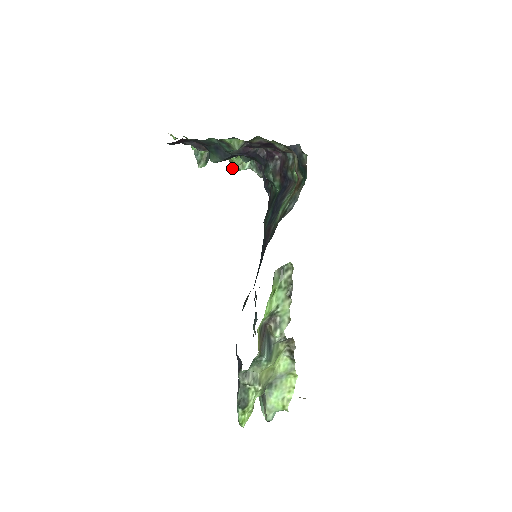
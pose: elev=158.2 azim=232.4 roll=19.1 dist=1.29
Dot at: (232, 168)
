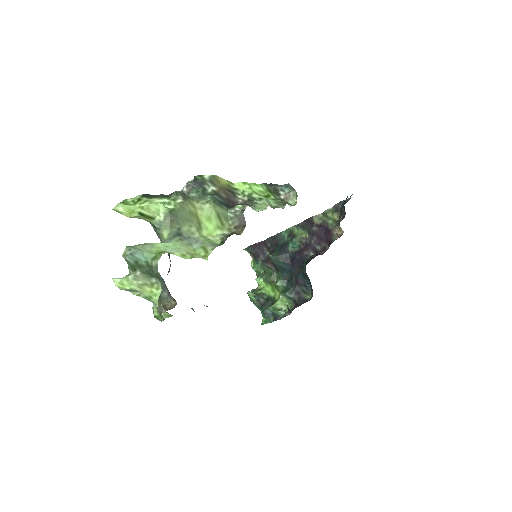
Dot at: (271, 307)
